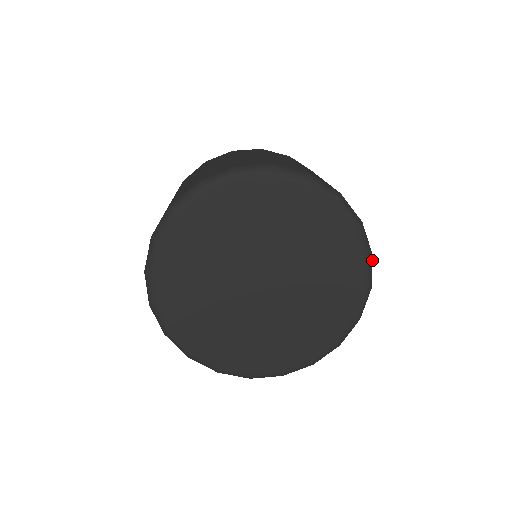
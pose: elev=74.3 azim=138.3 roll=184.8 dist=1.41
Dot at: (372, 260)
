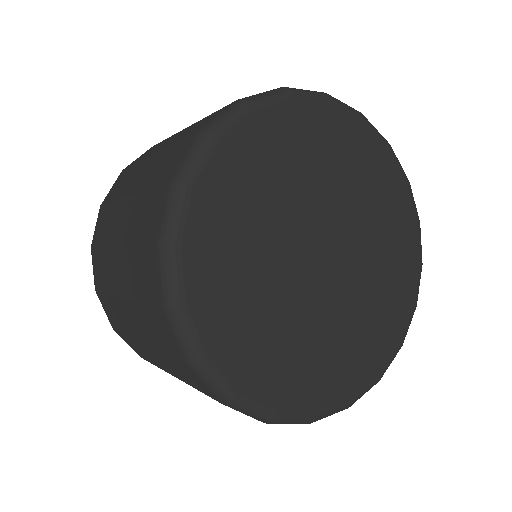
Dot at: occluded
